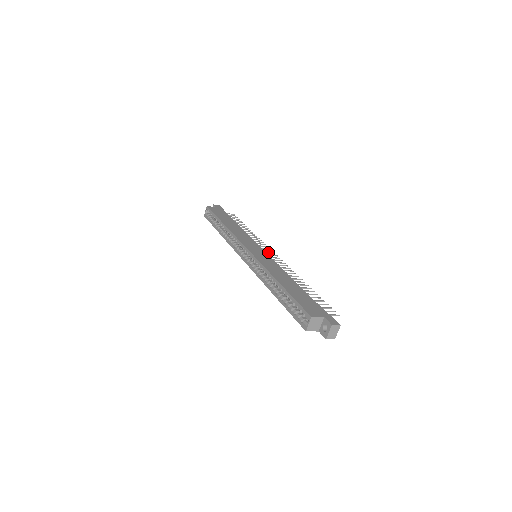
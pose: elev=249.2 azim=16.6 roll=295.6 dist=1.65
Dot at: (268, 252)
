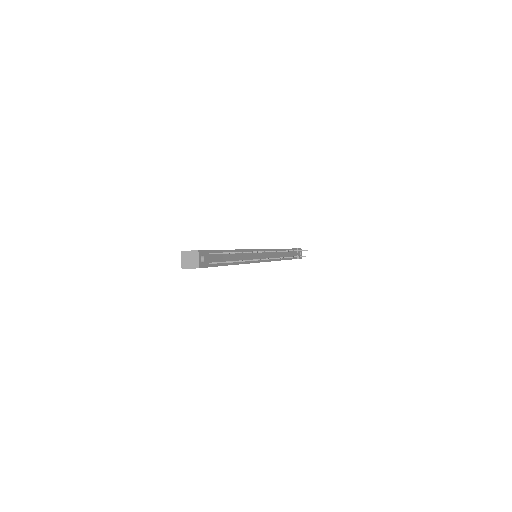
Dot at: occluded
